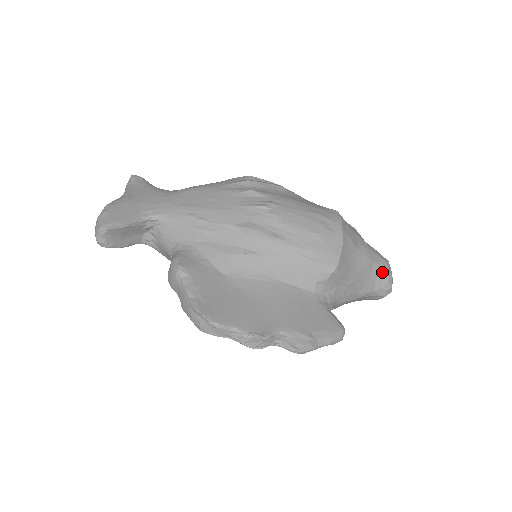
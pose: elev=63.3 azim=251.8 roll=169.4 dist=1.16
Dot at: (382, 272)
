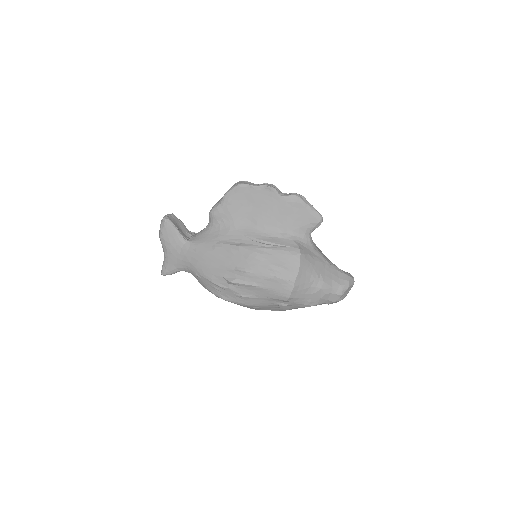
Dot at: occluded
